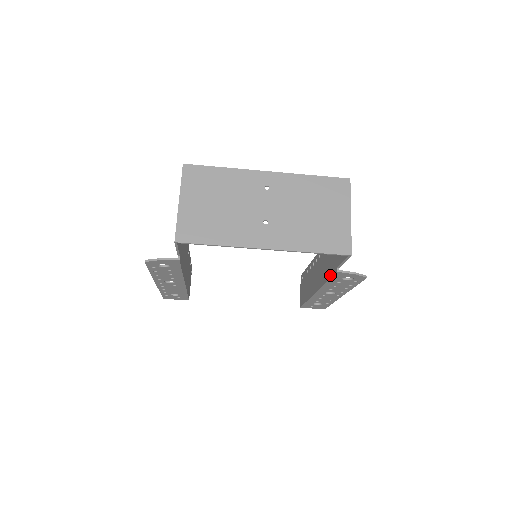
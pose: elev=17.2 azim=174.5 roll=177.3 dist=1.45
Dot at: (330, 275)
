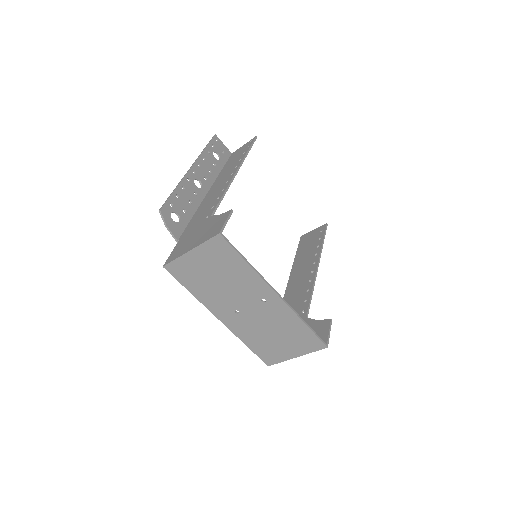
Dot at: occluded
